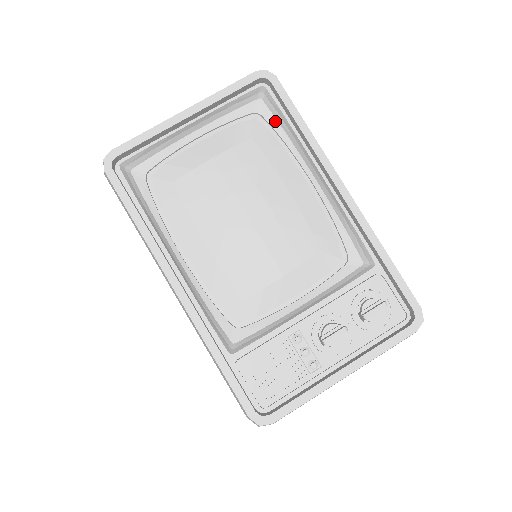
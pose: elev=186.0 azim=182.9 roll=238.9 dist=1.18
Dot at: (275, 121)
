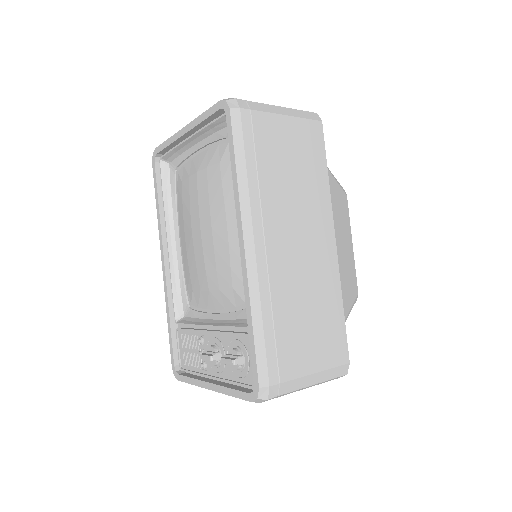
Dot at: occluded
